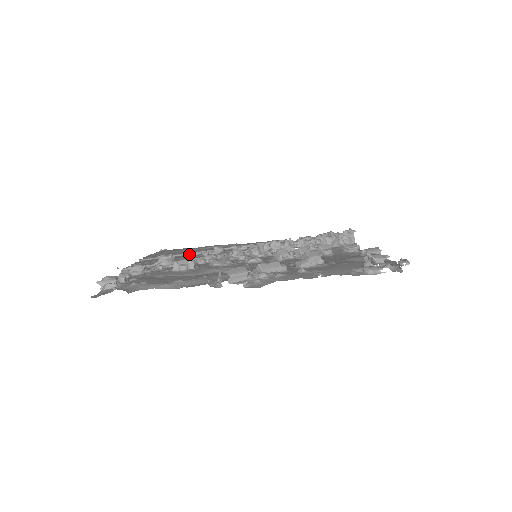
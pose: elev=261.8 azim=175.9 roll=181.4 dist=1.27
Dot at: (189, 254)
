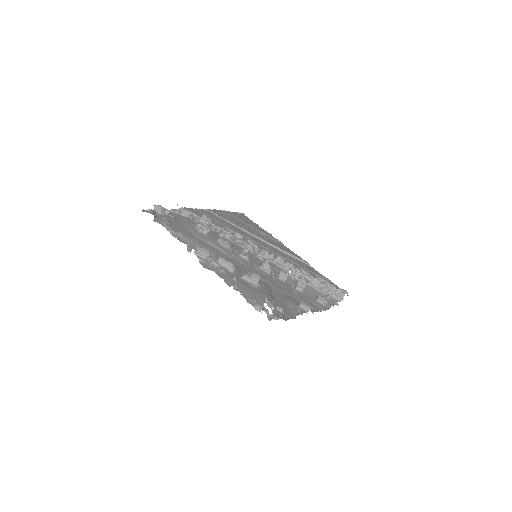
Dot at: (237, 226)
